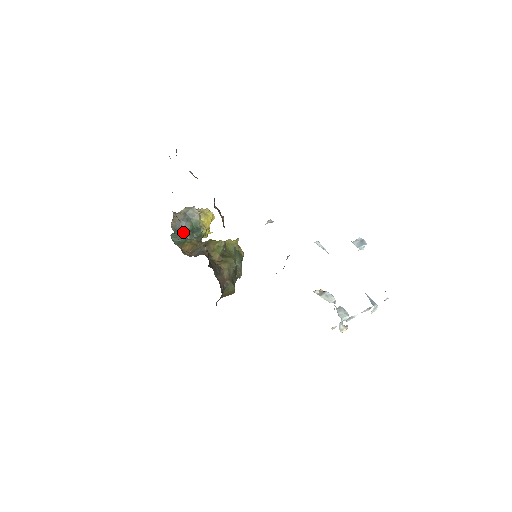
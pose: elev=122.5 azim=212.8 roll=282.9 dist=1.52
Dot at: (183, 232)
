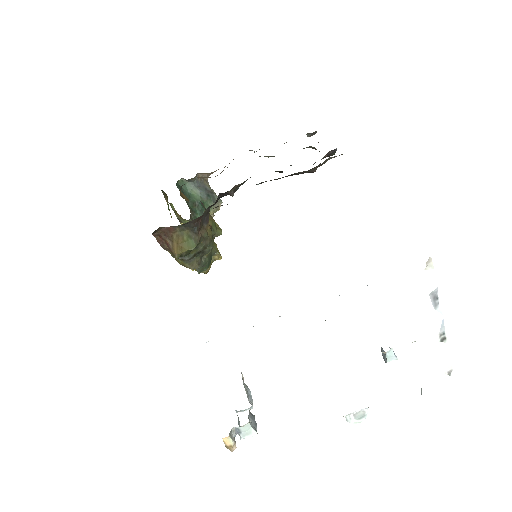
Dot at: (192, 193)
